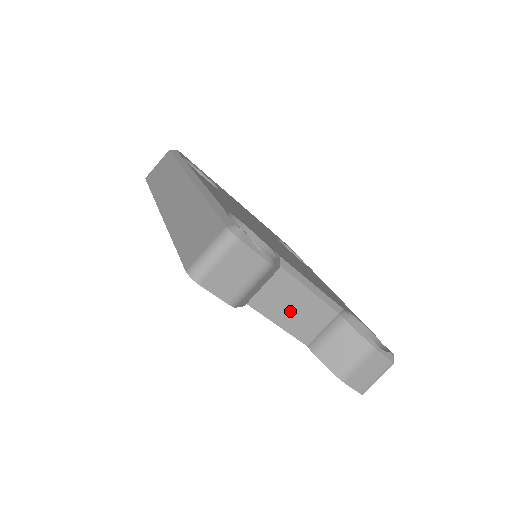
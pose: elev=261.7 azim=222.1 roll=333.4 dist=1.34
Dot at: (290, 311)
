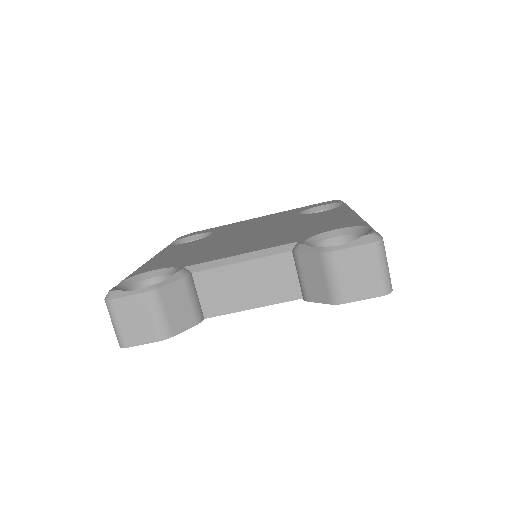
Dot at: (248, 290)
